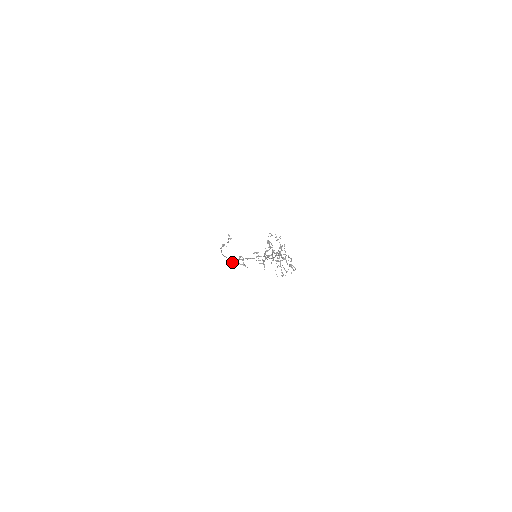
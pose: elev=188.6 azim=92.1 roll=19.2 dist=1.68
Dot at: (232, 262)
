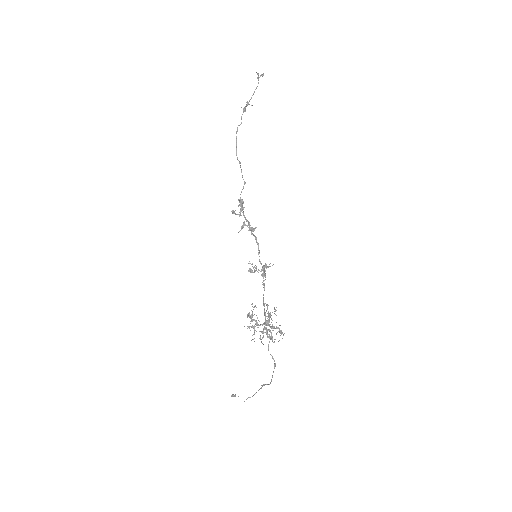
Dot at: (240, 205)
